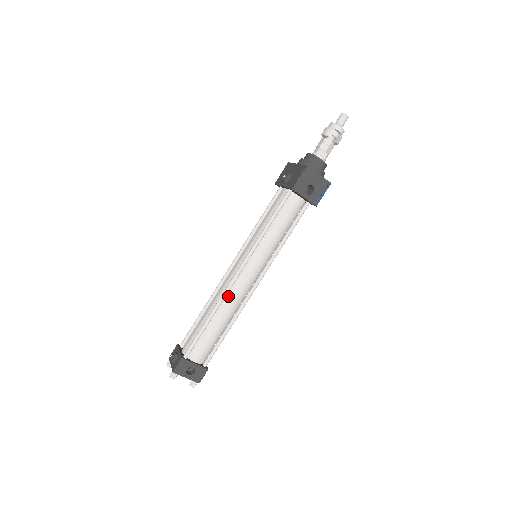
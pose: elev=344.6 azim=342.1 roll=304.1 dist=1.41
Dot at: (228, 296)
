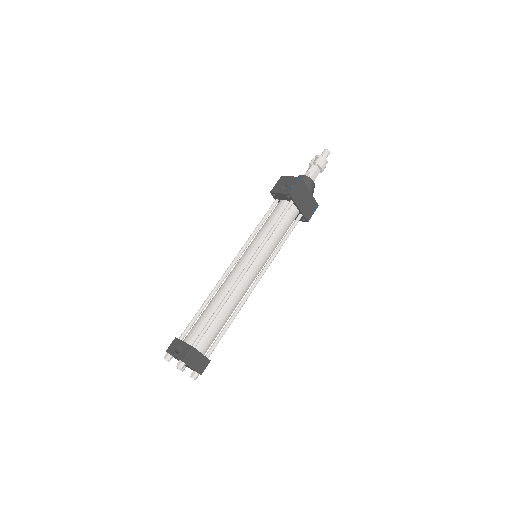
Dot at: (223, 283)
